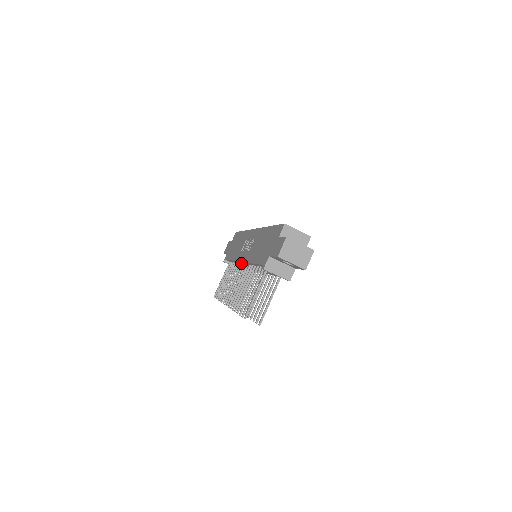
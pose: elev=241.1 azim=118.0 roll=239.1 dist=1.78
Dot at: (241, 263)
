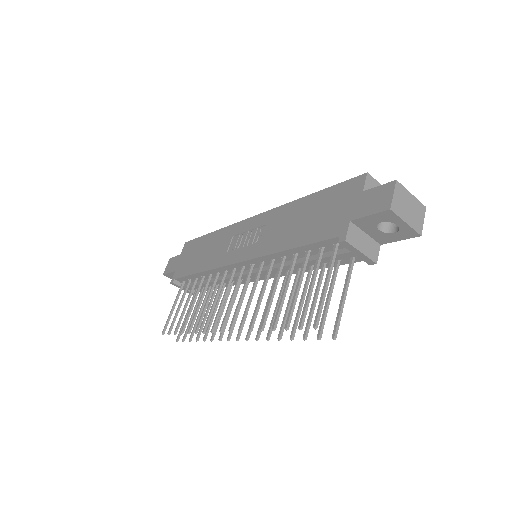
Dot at: (226, 270)
